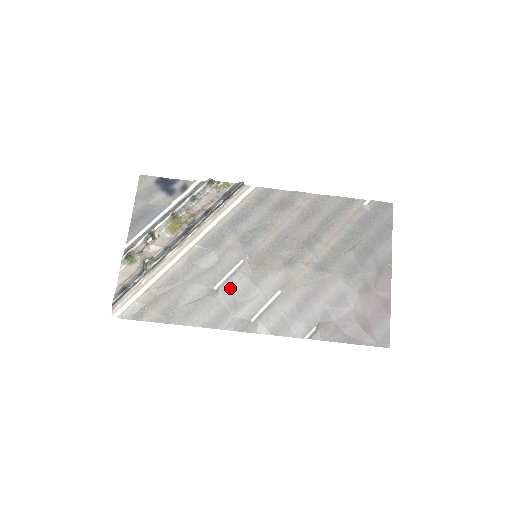
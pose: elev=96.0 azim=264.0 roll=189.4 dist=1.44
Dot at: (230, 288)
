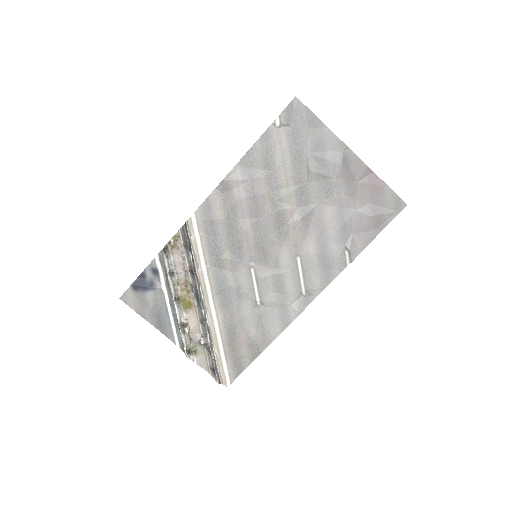
Dot at: (267, 293)
